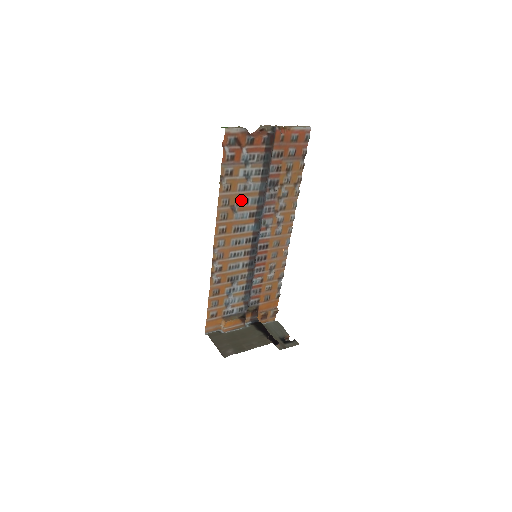
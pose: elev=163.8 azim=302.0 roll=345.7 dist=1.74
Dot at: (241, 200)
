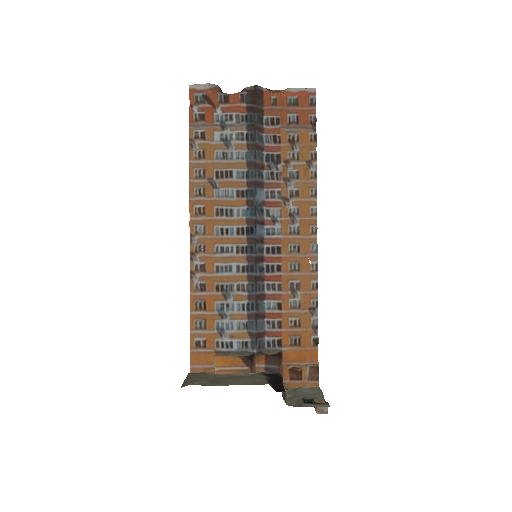
Dot at: (221, 171)
